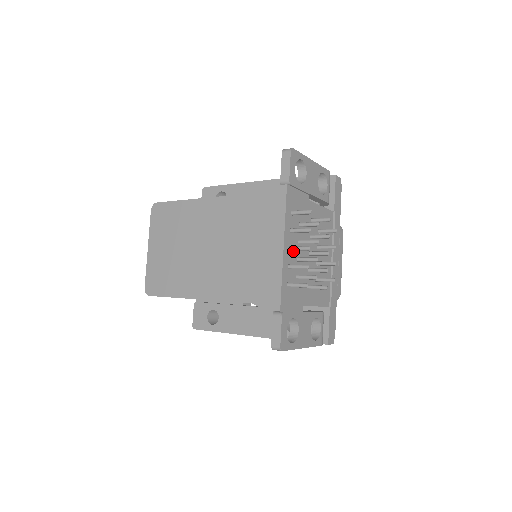
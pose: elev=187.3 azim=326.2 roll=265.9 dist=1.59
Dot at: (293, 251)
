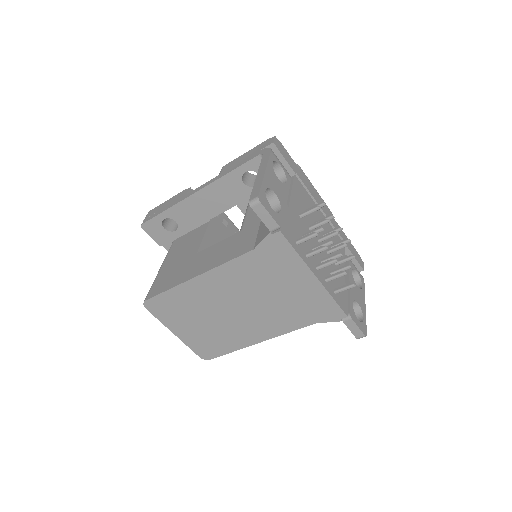
Dot at: occluded
